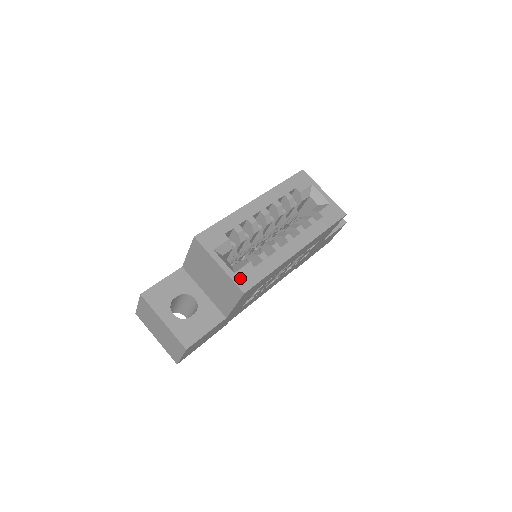
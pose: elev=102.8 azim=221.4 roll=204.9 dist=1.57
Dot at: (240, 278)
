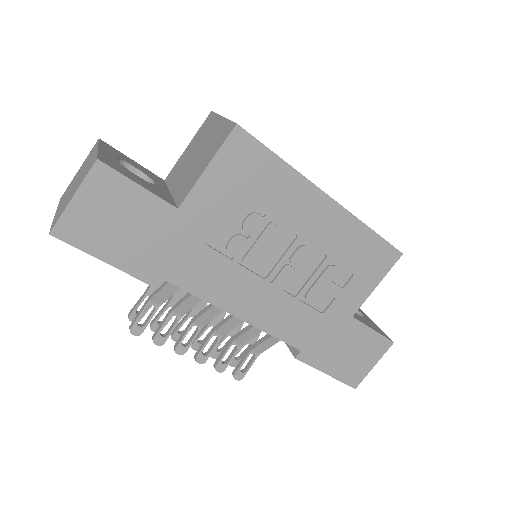
Dot at: occluded
